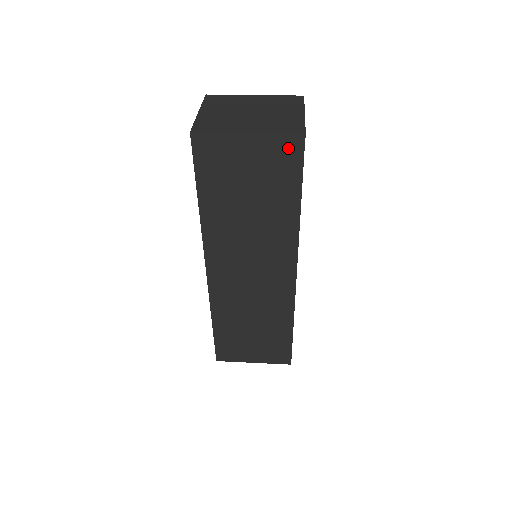
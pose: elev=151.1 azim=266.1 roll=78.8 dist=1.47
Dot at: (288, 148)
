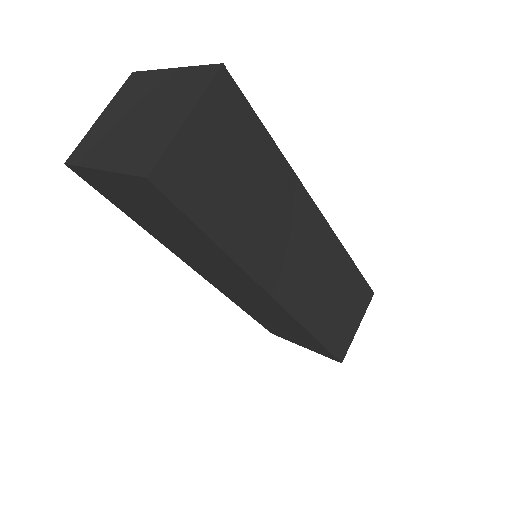
Dot at: (147, 189)
